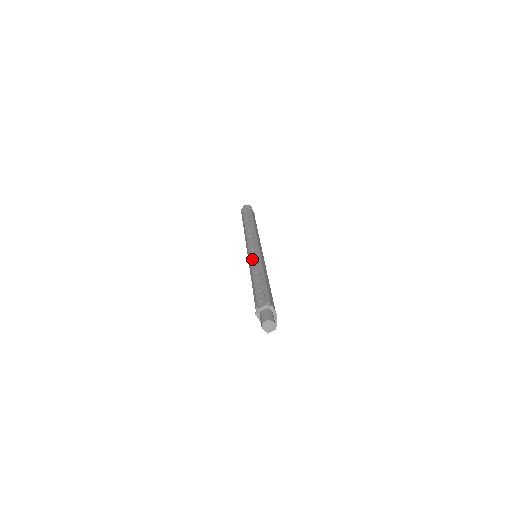
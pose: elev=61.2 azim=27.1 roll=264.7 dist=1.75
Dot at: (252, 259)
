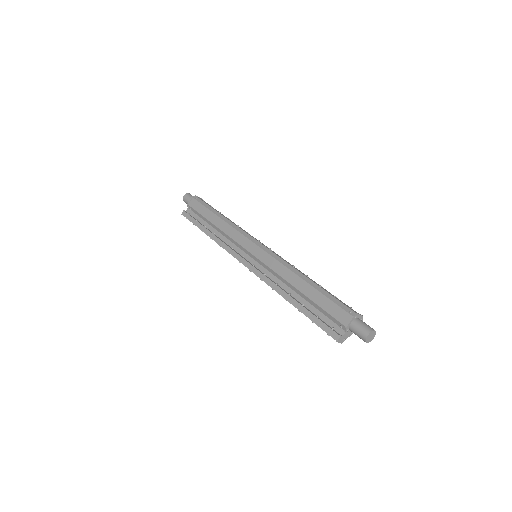
Dot at: (283, 259)
